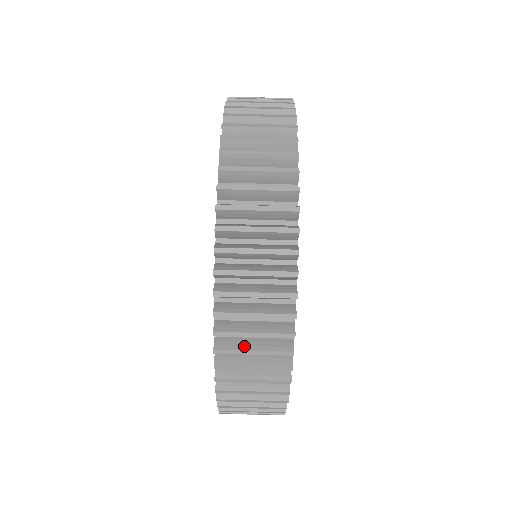
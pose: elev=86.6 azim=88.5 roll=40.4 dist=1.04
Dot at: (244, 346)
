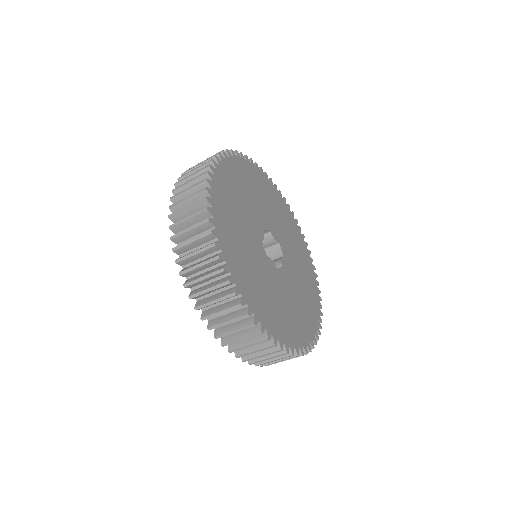
Dot at: occluded
